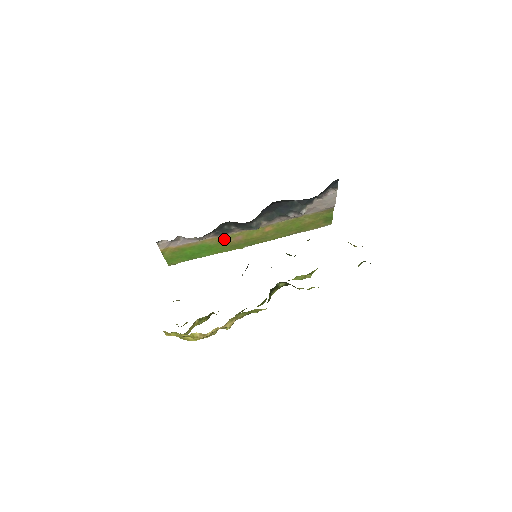
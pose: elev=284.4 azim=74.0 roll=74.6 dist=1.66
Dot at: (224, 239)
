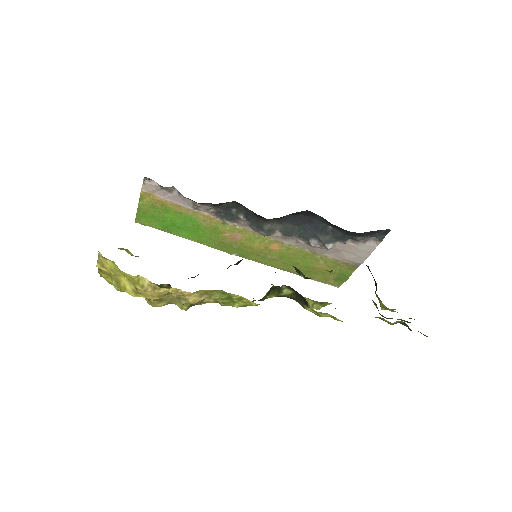
Dot at: (220, 227)
